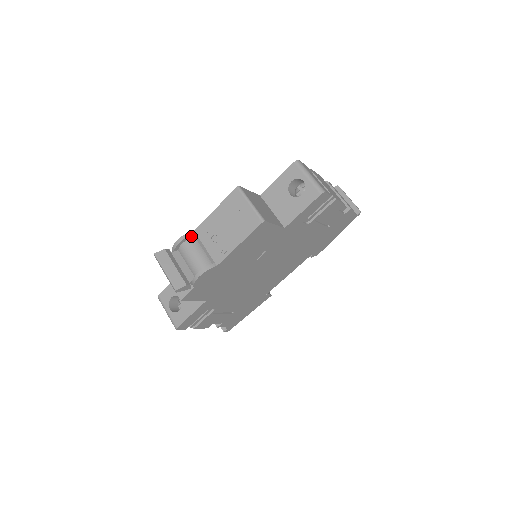
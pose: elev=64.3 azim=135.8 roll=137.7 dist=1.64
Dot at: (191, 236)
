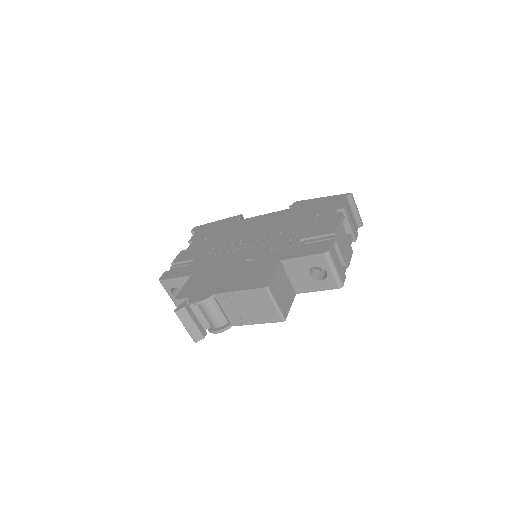
Dot at: (210, 298)
